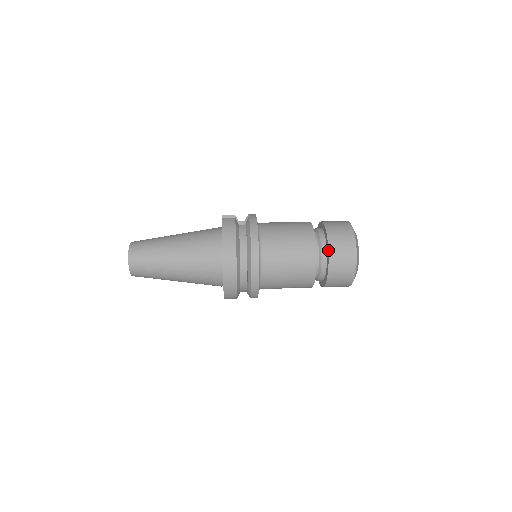
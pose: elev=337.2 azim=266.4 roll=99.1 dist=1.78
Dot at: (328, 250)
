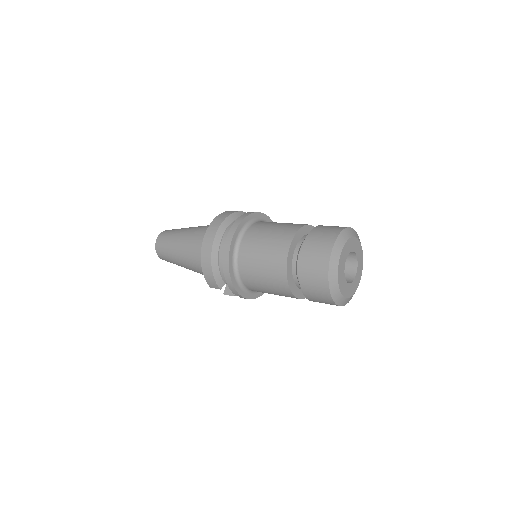
Dot at: (306, 237)
